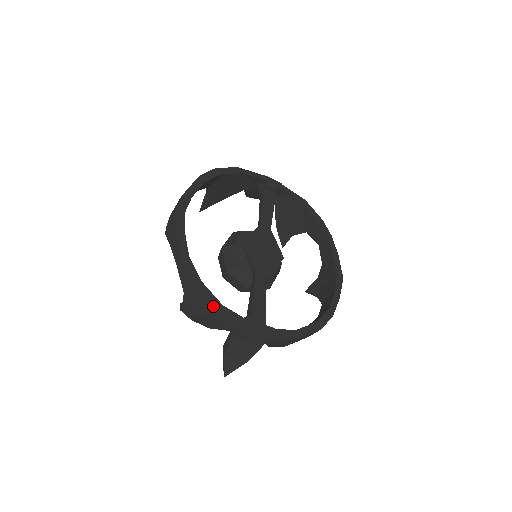
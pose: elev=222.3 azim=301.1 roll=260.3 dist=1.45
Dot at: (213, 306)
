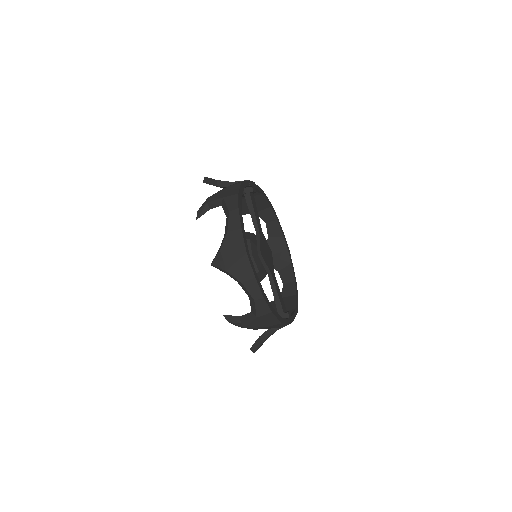
Dot at: (281, 322)
